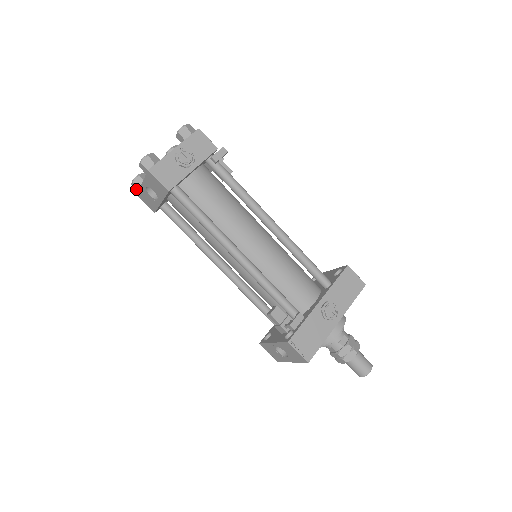
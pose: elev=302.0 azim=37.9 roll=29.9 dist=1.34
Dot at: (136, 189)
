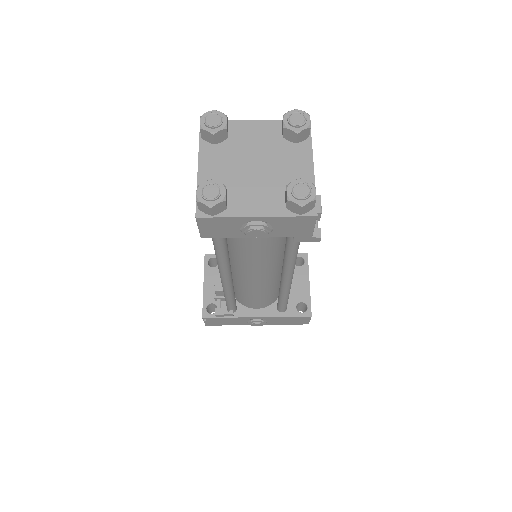
Dot at: occluded
